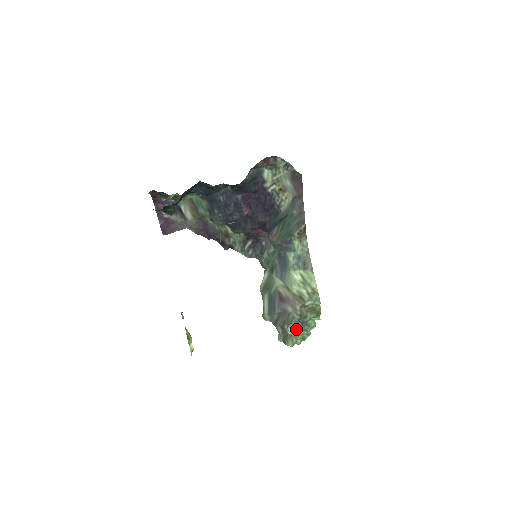
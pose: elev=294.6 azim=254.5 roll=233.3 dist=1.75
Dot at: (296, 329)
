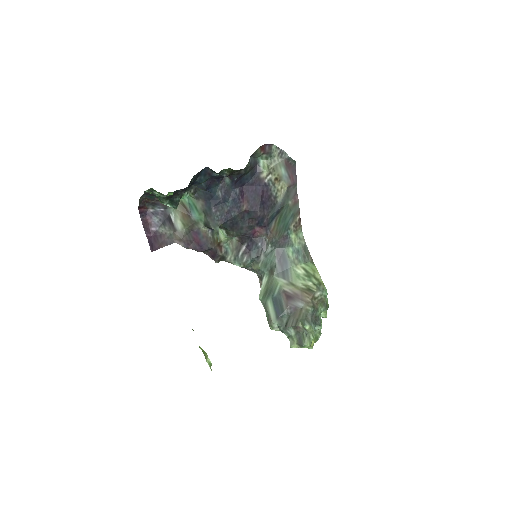
Dot at: (312, 323)
